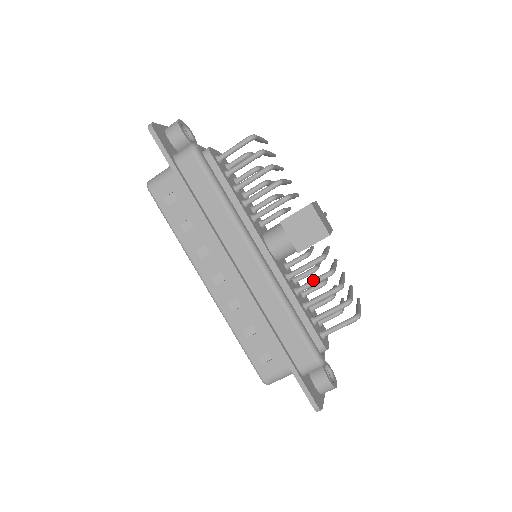
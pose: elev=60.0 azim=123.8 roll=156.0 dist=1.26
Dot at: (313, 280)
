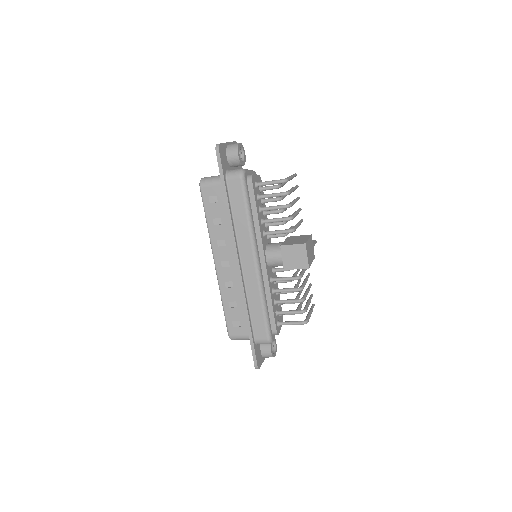
Dot at: (287, 289)
